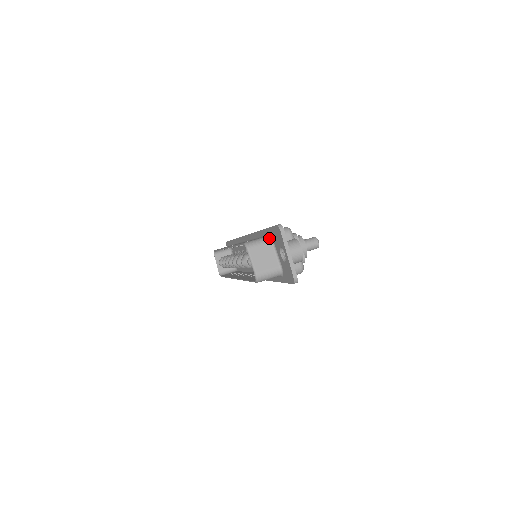
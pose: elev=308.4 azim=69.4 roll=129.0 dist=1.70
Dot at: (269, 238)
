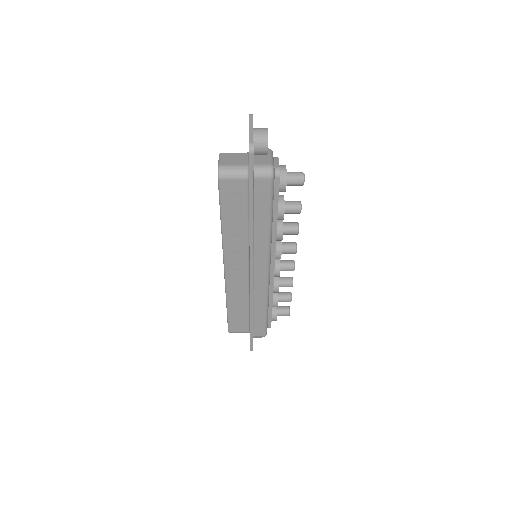
Dot at: occluded
